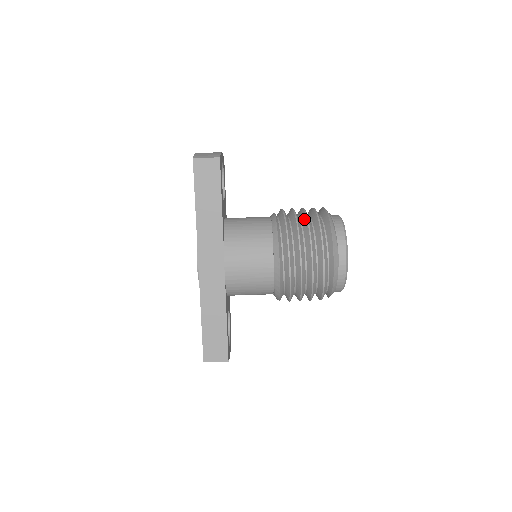
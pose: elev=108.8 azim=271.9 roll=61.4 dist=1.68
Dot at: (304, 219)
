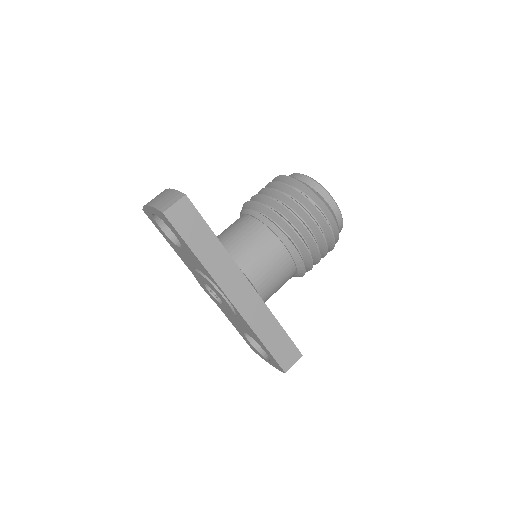
Dot at: (281, 196)
